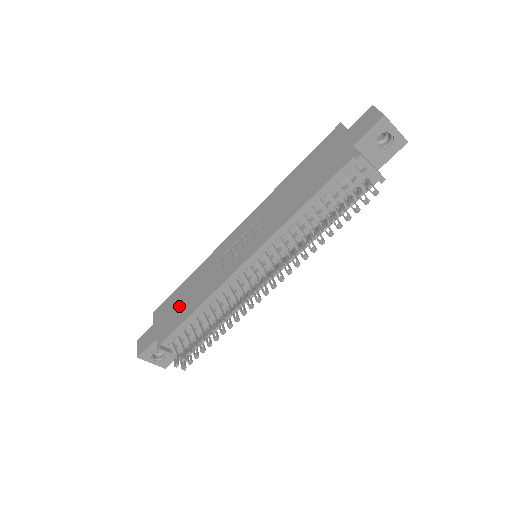
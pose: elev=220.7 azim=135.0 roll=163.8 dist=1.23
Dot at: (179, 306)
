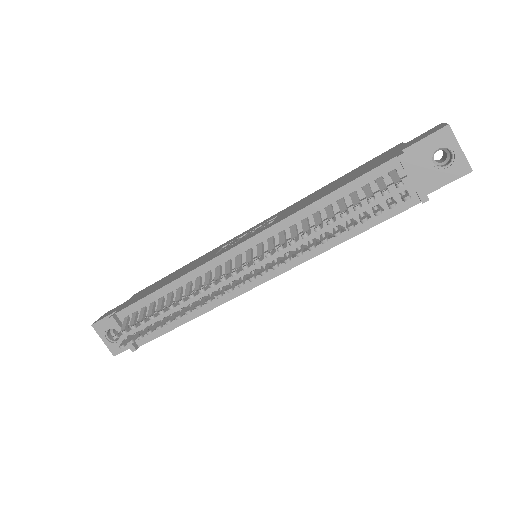
Dot at: (157, 285)
